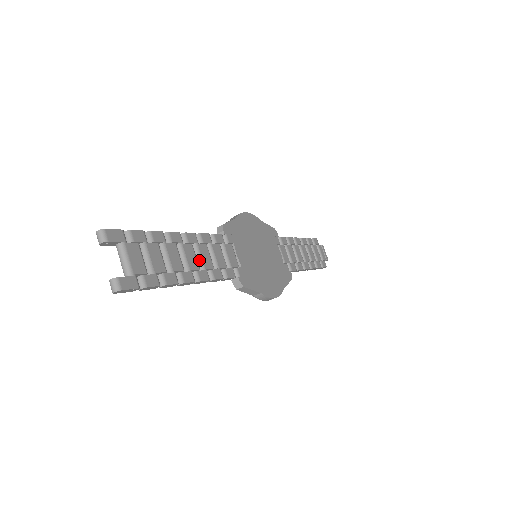
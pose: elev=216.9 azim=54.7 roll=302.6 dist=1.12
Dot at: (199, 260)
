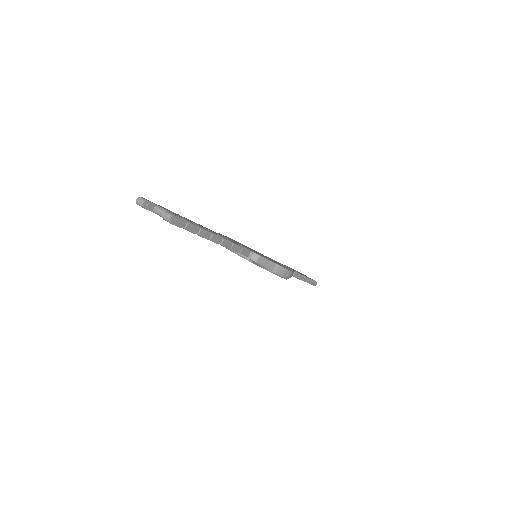
Dot at: occluded
